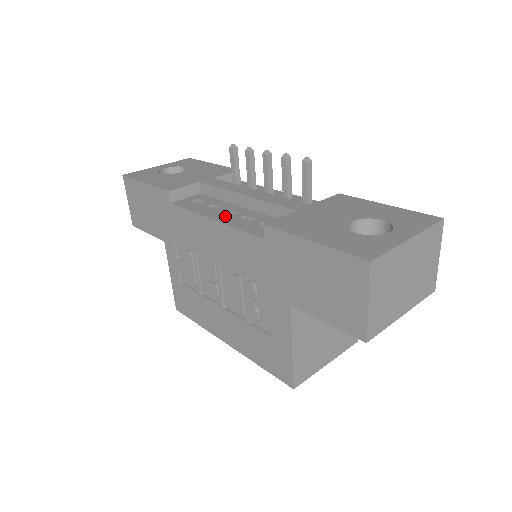
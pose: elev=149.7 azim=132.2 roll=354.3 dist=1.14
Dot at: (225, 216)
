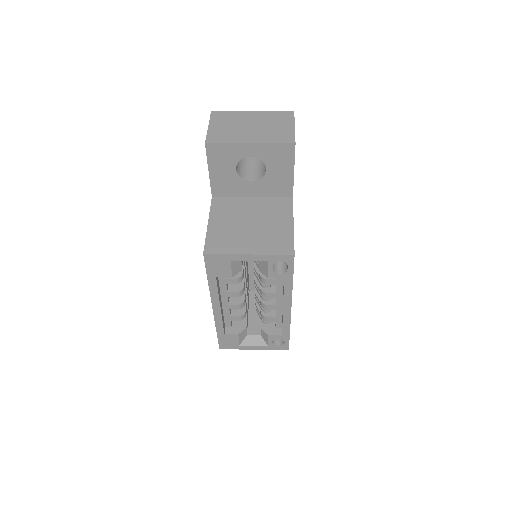
Dot at: occluded
